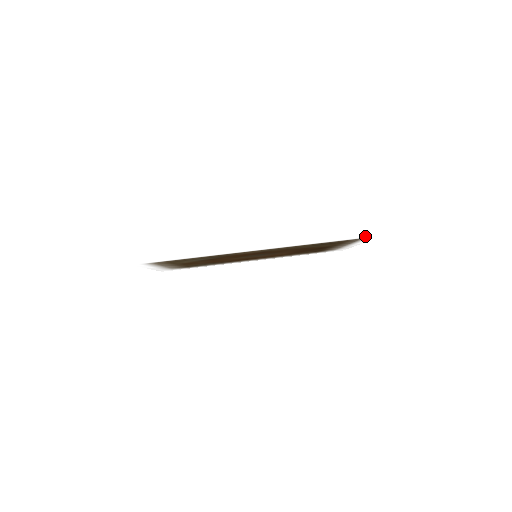
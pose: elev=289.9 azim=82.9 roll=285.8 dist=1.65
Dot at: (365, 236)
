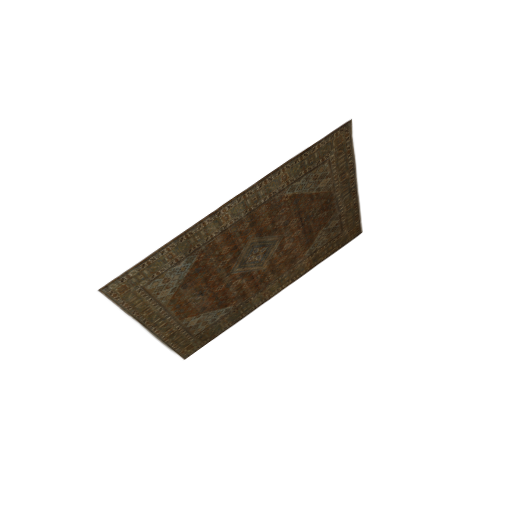
Dot at: occluded
